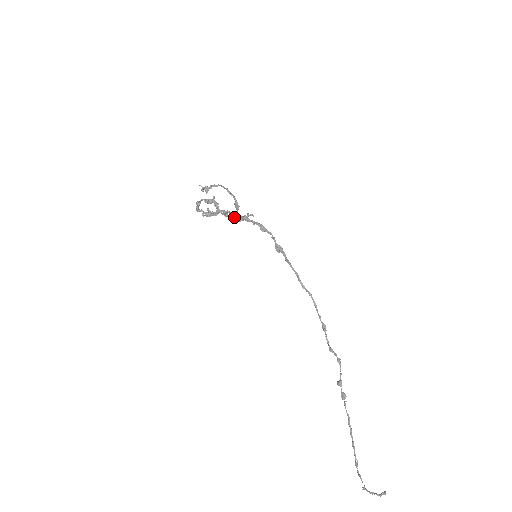
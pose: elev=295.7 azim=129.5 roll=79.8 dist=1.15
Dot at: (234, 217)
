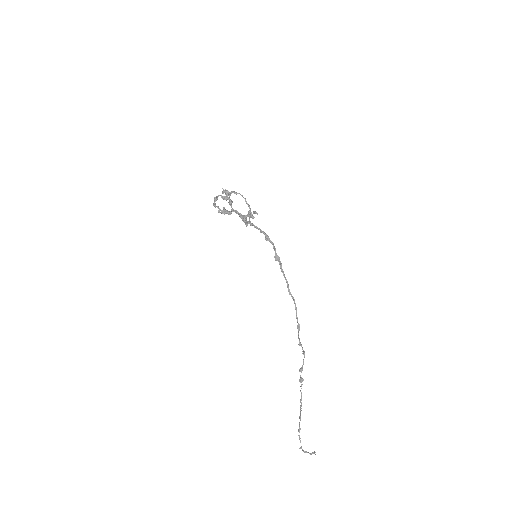
Dot at: (245, 221)
